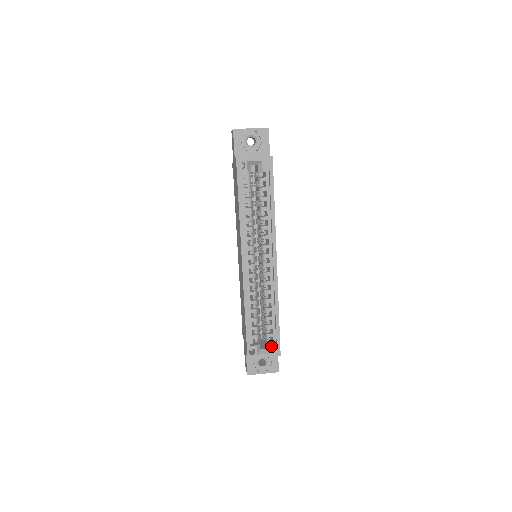
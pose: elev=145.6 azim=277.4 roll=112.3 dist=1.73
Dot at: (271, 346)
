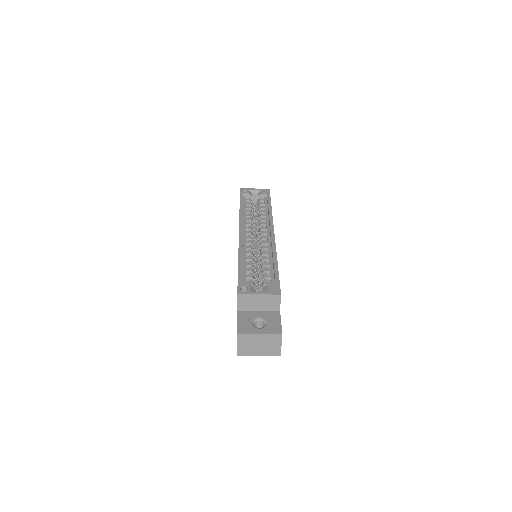
Dot at: (268, 286)
